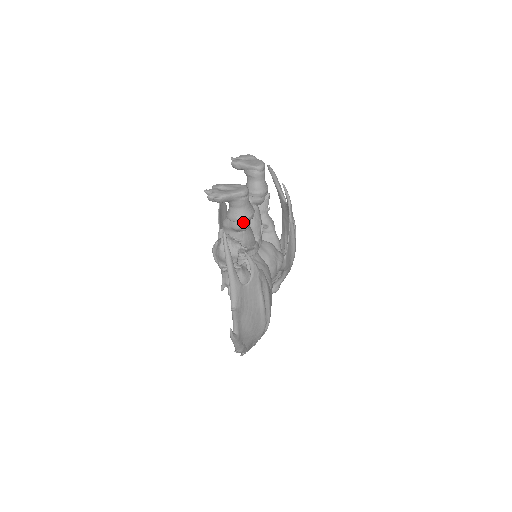
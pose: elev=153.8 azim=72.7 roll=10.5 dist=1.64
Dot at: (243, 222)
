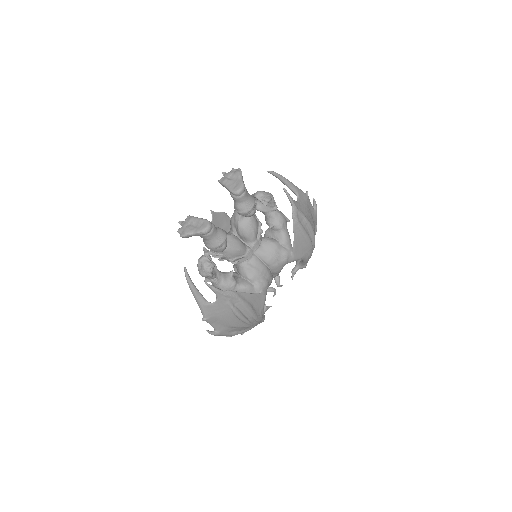
Dot at: (215, 248)
